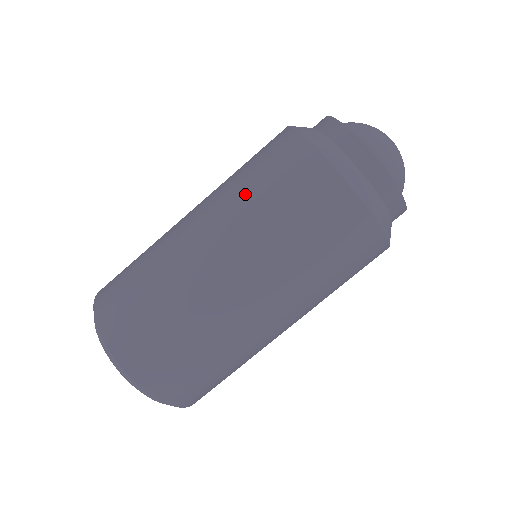
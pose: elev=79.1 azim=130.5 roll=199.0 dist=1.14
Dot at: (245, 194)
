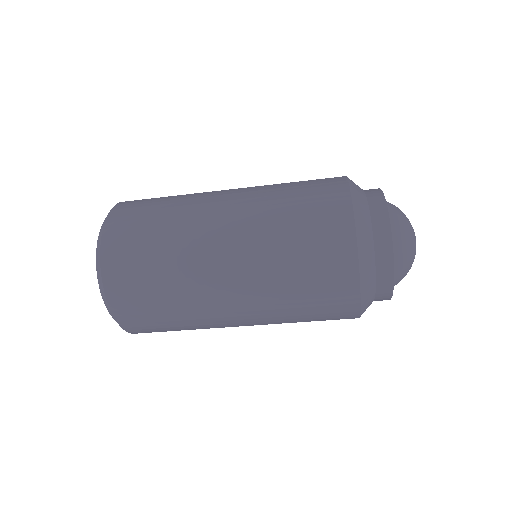
Dot at: (281, 257)
